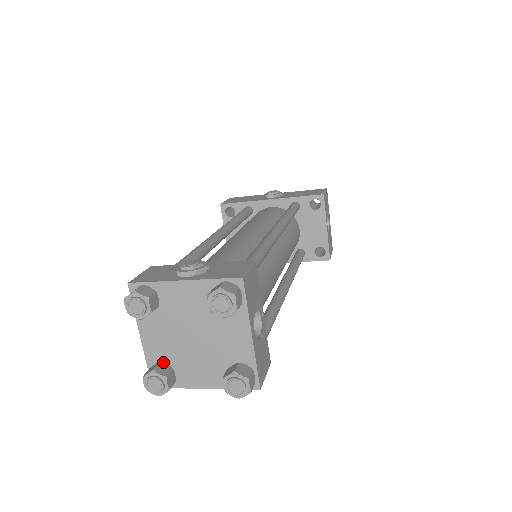
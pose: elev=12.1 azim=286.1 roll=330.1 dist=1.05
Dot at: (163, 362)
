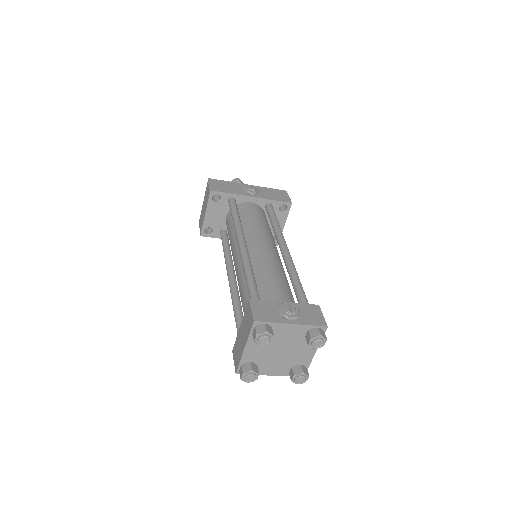
Dot at: (252, 362)
